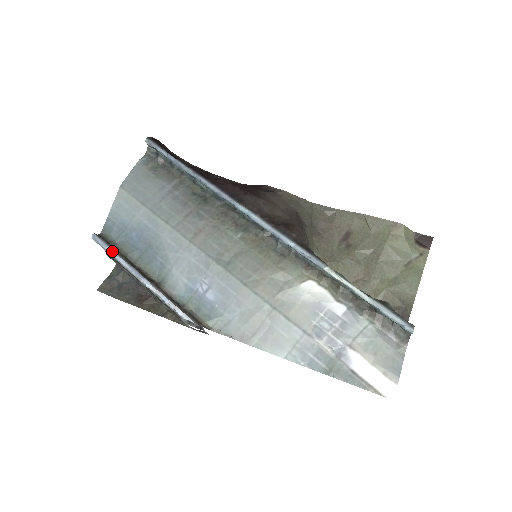
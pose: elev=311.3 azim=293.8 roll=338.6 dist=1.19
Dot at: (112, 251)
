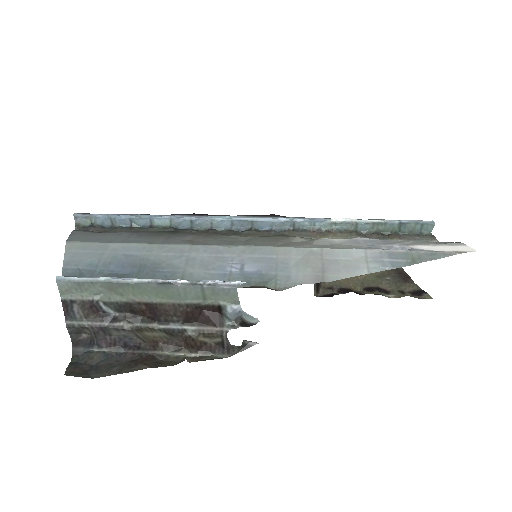
Dot at: occluded
